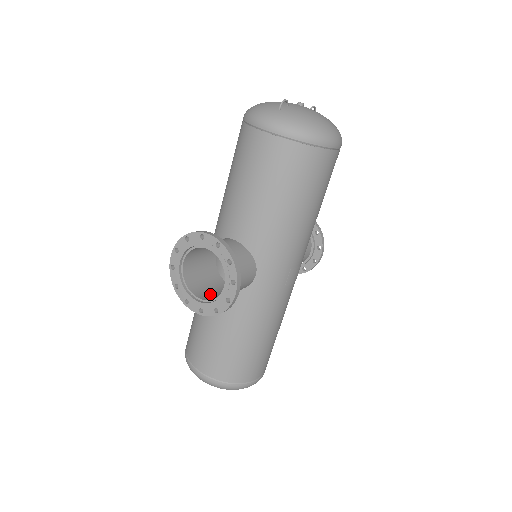
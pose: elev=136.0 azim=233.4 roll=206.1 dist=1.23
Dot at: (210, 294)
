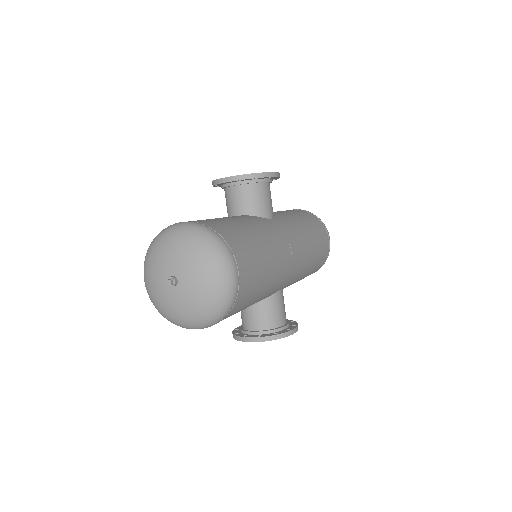
Dot at: (240, 192)
